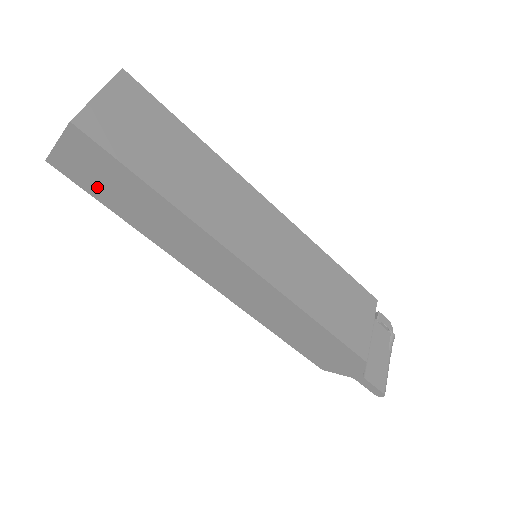
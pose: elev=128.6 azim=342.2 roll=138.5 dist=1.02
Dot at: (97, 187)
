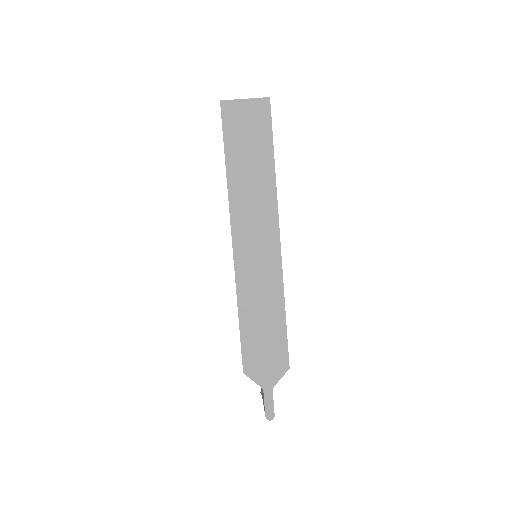
Dot at: (236, 136)
